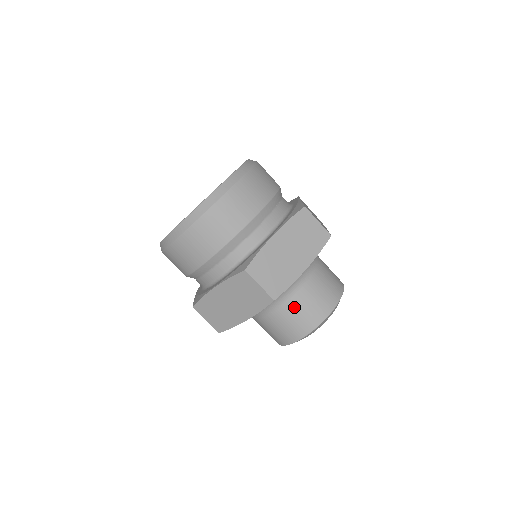
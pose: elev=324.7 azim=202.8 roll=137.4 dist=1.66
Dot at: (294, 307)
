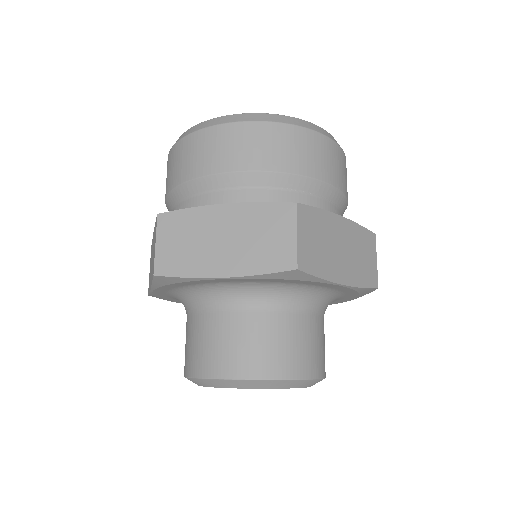
Dot at: (203, 327)
